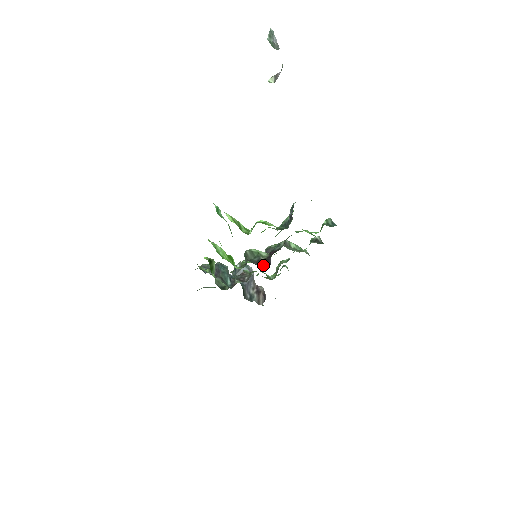
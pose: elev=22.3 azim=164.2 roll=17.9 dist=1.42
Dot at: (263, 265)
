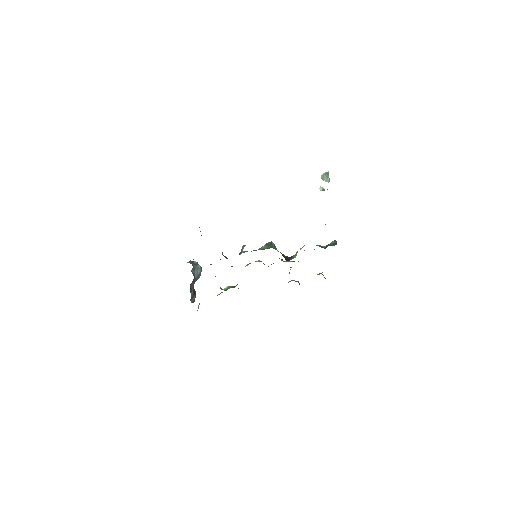
Dot at: (284, 257)
